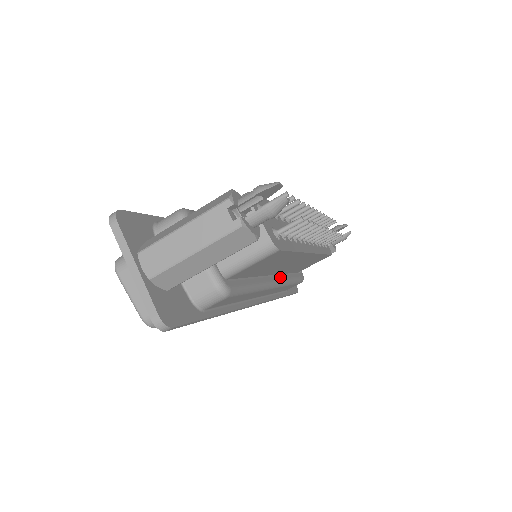
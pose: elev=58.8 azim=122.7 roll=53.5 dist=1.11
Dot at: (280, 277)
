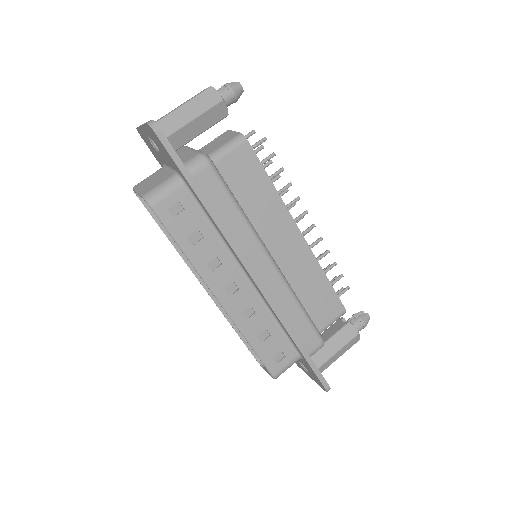
Dot at: (280, 271)
